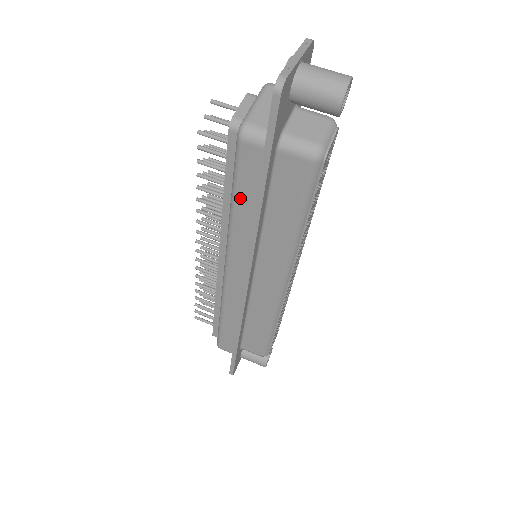
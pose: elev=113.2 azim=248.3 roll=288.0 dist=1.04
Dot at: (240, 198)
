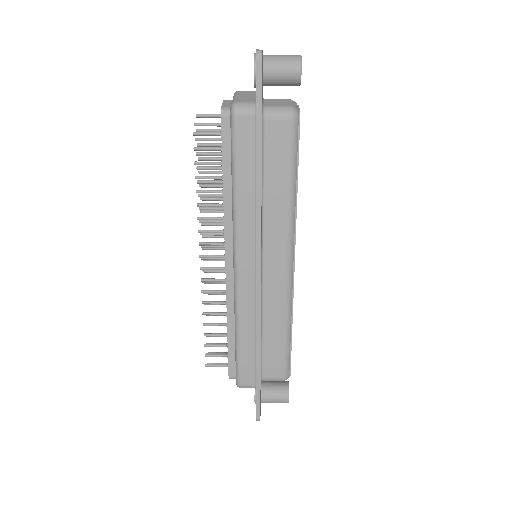
Dot at: (241, 173)
